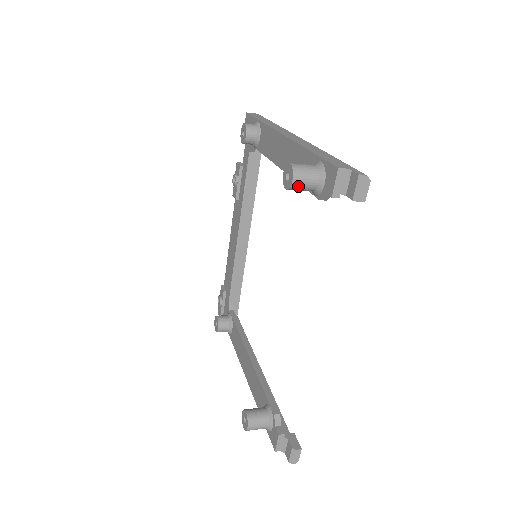
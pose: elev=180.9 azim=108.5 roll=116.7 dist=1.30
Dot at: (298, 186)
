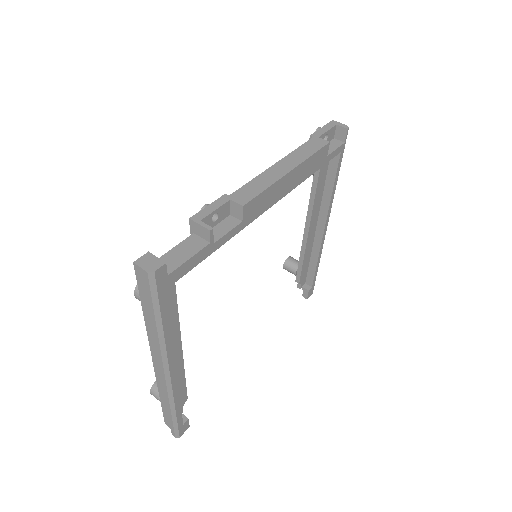
Dot at: occluded
